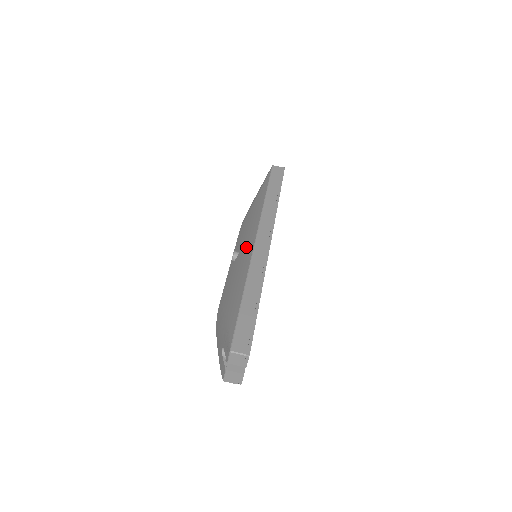
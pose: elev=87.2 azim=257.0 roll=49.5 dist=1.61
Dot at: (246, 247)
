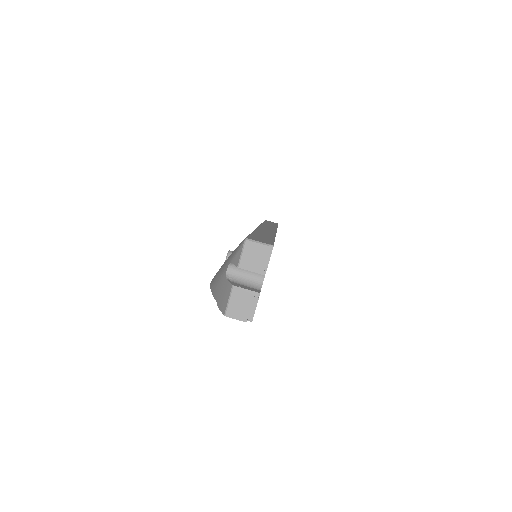
Dot at: occluded
